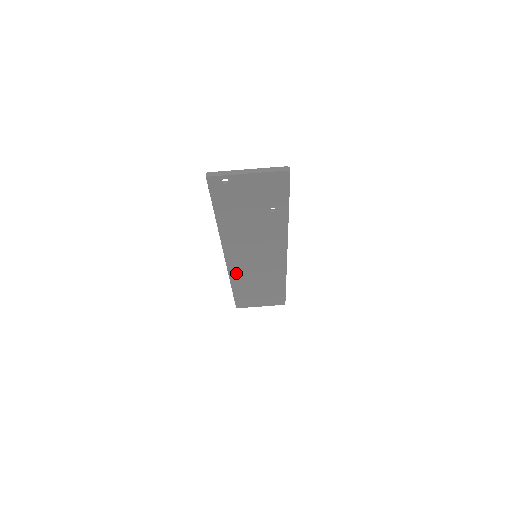
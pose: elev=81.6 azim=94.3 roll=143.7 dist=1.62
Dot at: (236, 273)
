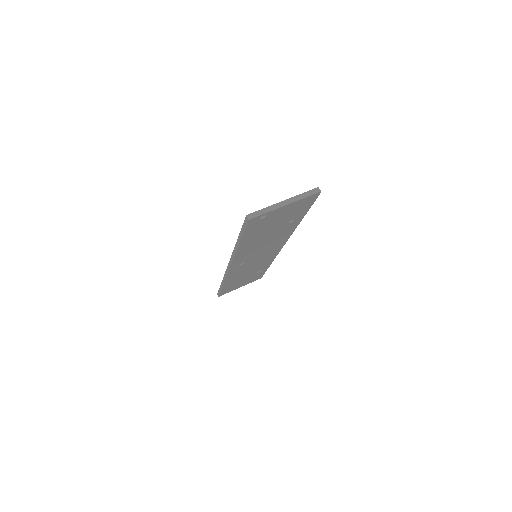
Dot at: (233, 274)
